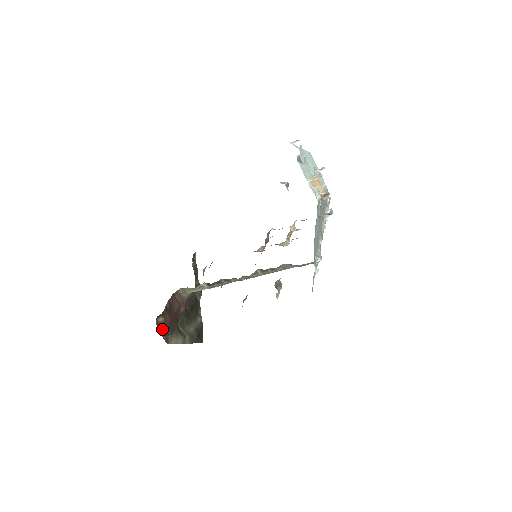
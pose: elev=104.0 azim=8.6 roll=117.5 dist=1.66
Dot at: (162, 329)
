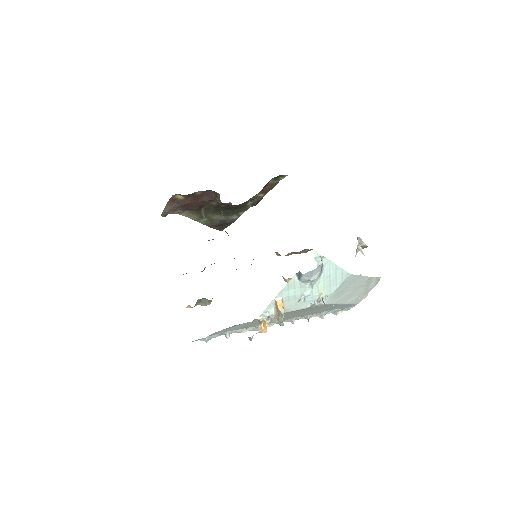
Dot at: (173, 204)
